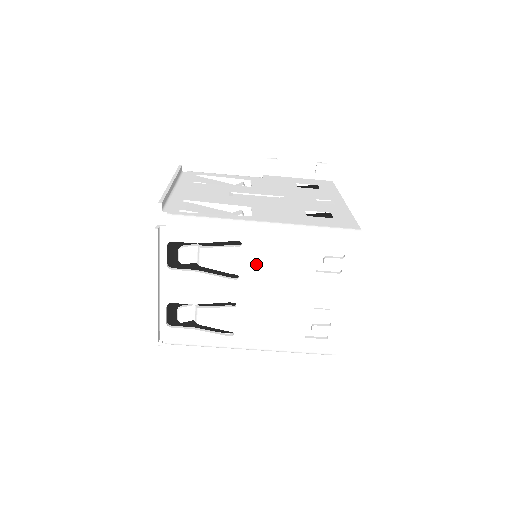
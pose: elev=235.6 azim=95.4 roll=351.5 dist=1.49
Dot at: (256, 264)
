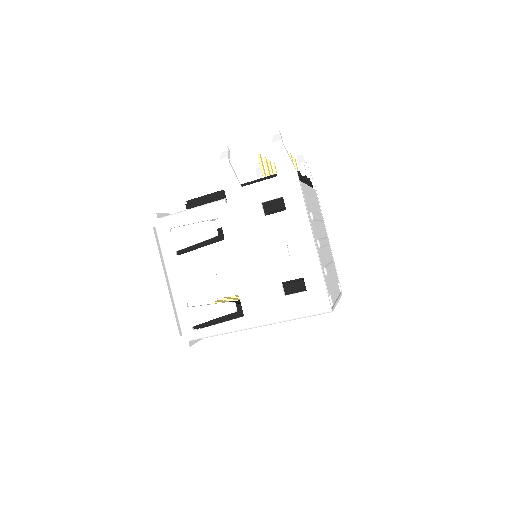
Dot at: occluded
